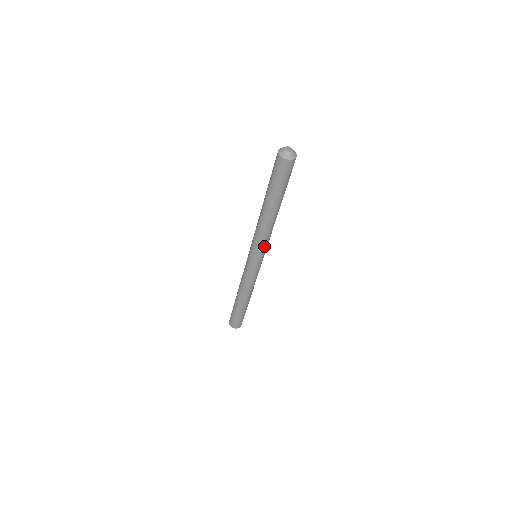
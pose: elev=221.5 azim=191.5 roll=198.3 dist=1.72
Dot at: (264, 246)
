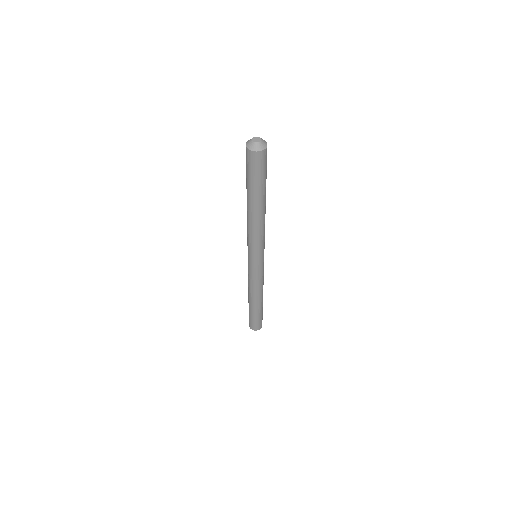
Dot at: (264, 241)
